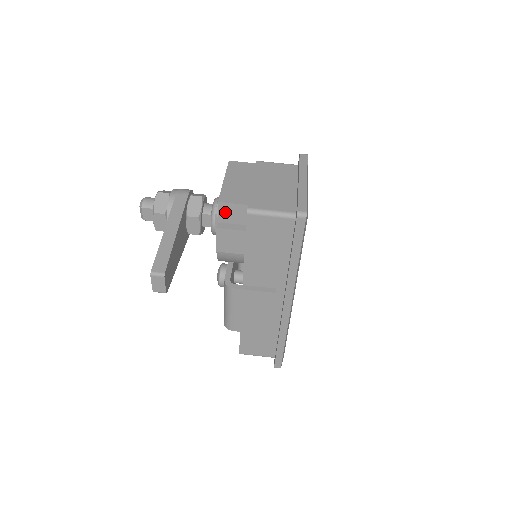
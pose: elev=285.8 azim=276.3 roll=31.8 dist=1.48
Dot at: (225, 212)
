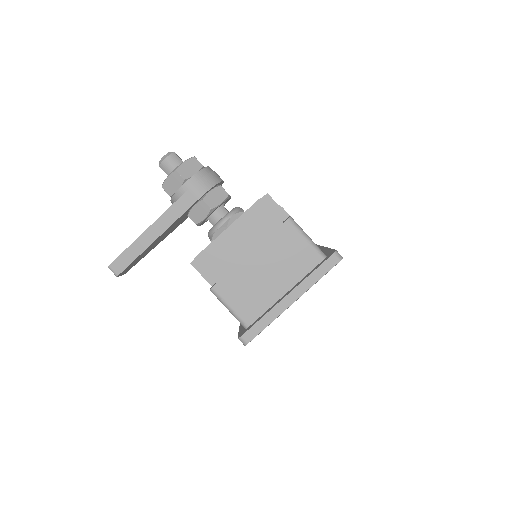
Dot at: occluded
